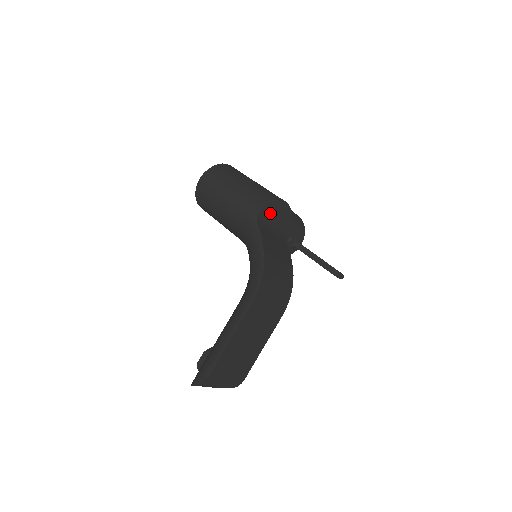
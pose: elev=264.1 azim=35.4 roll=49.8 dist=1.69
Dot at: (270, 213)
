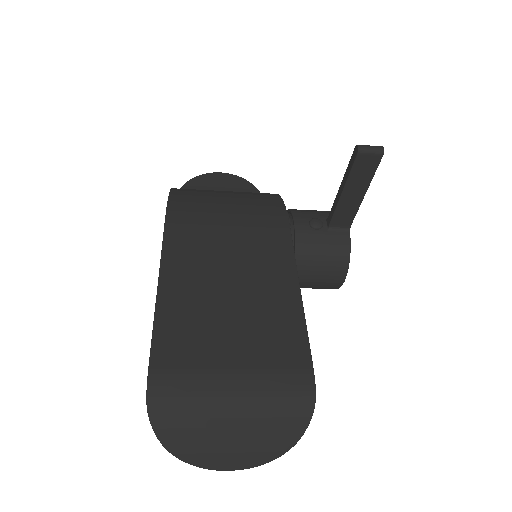
Dot at: occluded
